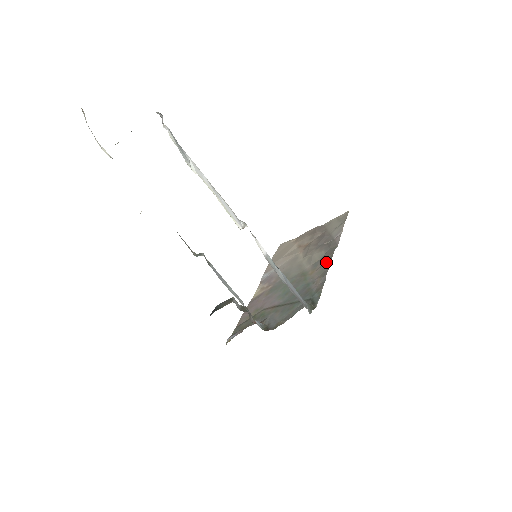
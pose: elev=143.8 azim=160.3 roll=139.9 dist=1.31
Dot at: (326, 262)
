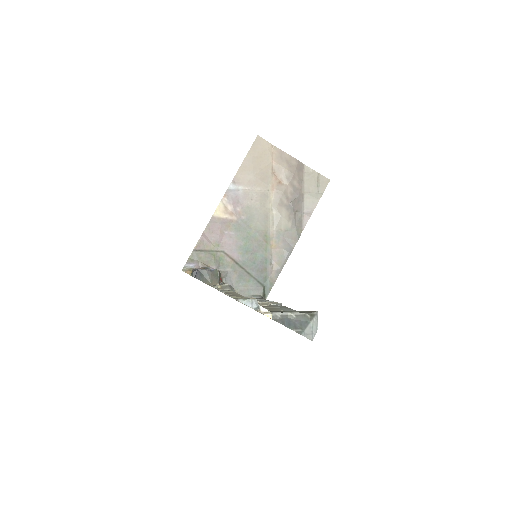
Dot at: (288, 249)
